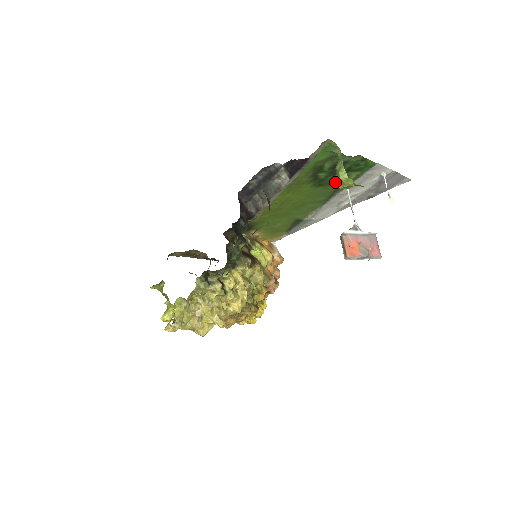
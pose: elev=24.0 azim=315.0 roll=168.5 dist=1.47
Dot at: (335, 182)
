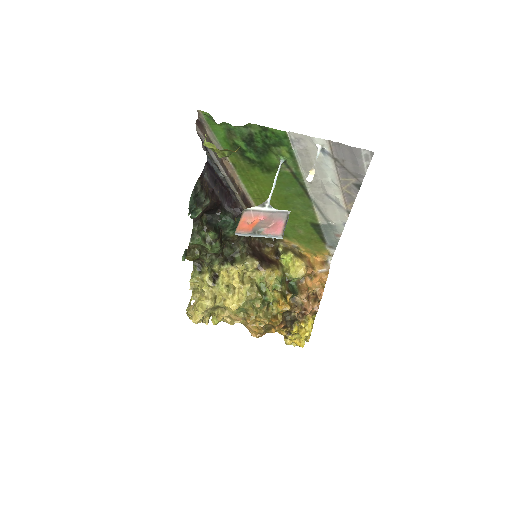
Dot at: (278, 164)
